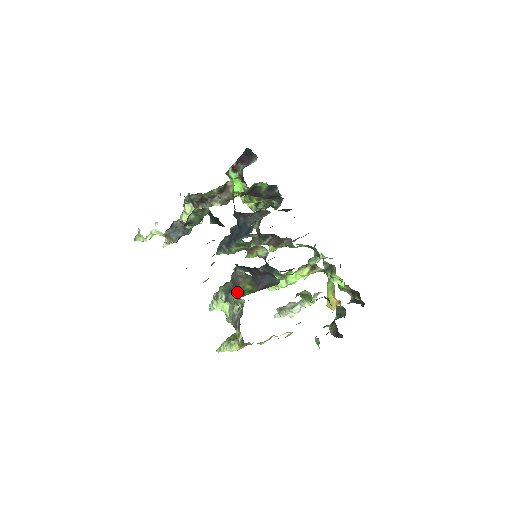
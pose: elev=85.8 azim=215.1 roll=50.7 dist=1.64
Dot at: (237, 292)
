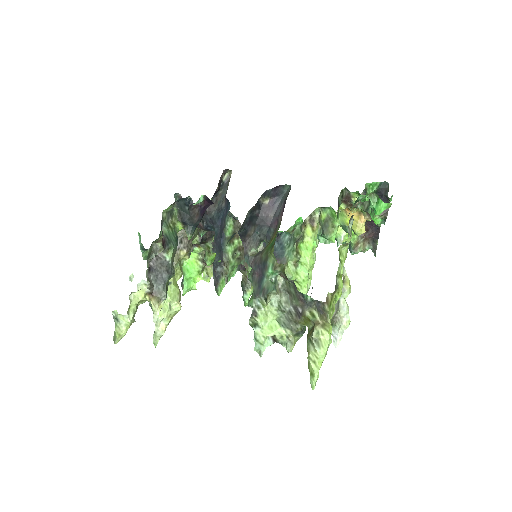
Dot at: (266, 259)
